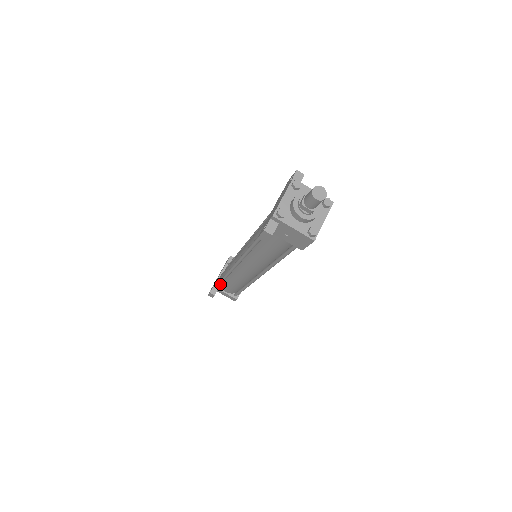
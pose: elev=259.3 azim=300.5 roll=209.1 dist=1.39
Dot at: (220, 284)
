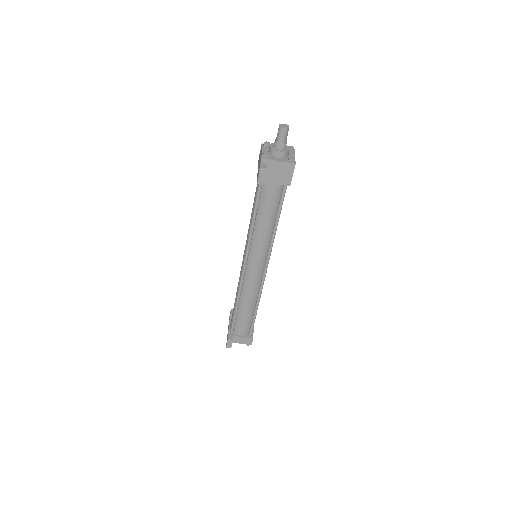
Dot at: (233, 327)
